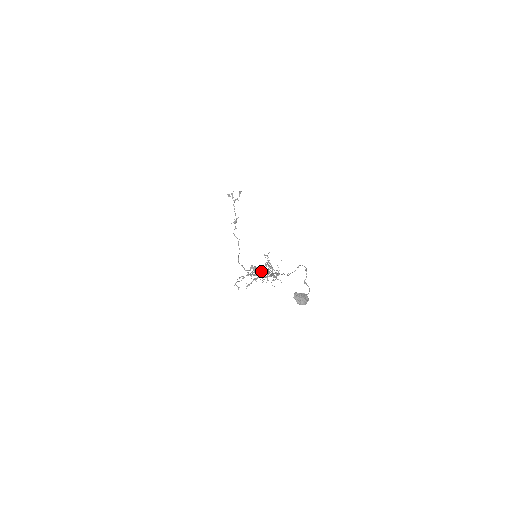
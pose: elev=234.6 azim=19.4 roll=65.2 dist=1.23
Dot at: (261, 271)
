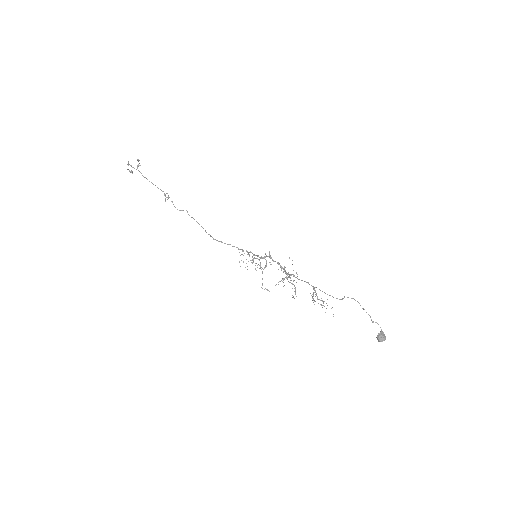
Dot at: (284, 279)
